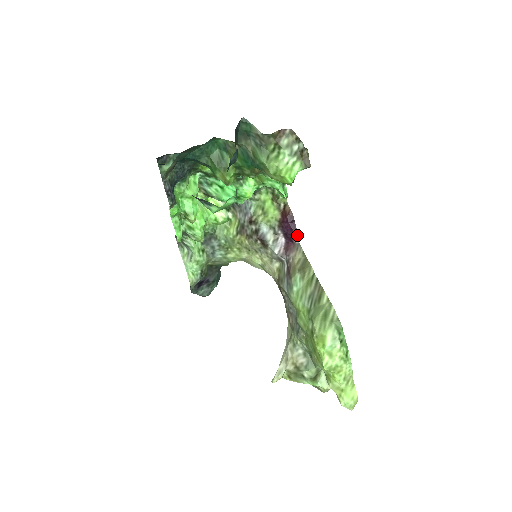
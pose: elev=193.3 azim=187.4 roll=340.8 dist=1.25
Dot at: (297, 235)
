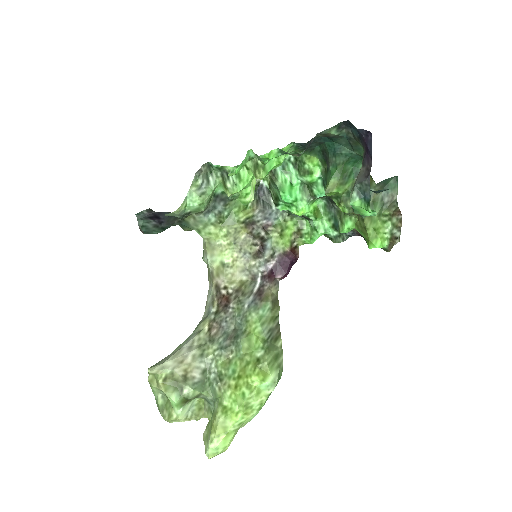
Dot at: (286, 275)
